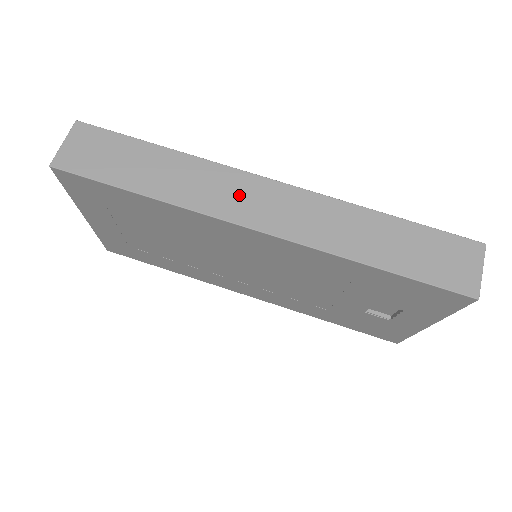
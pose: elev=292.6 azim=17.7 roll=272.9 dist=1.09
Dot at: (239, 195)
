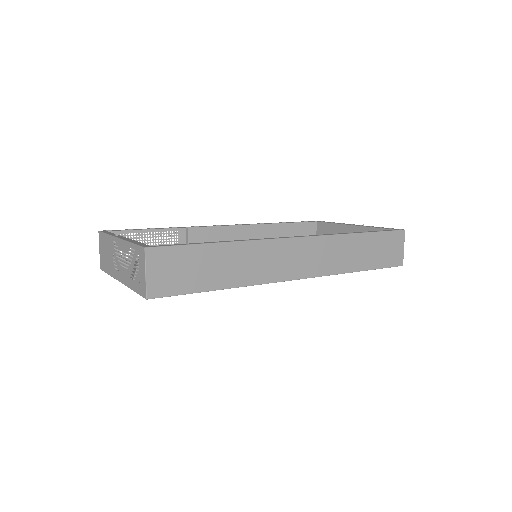
Dot at: (283, 259)
